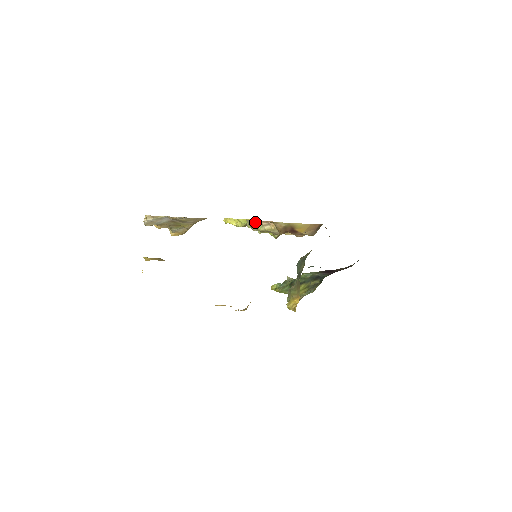
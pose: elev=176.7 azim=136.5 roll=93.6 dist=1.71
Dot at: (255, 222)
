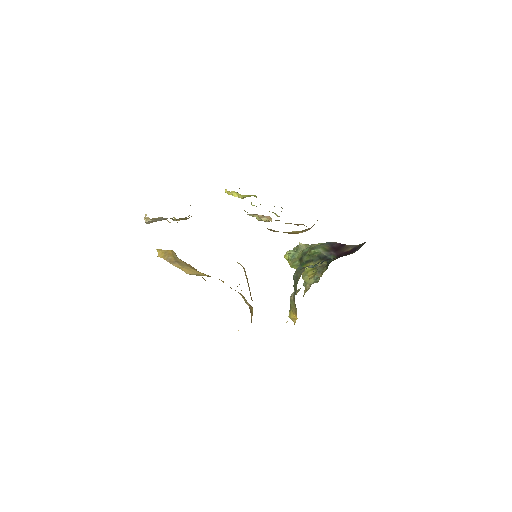
Dot at: (251, 214)
